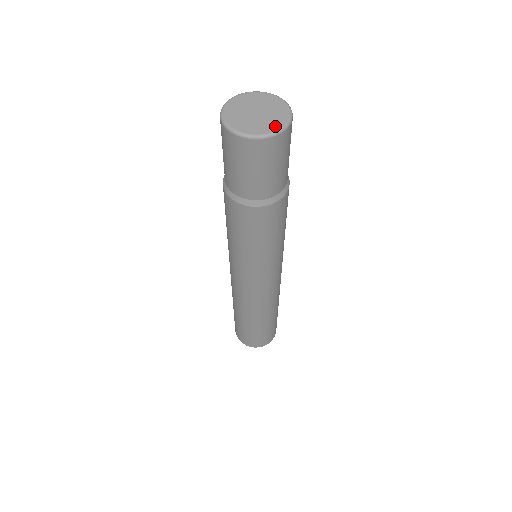
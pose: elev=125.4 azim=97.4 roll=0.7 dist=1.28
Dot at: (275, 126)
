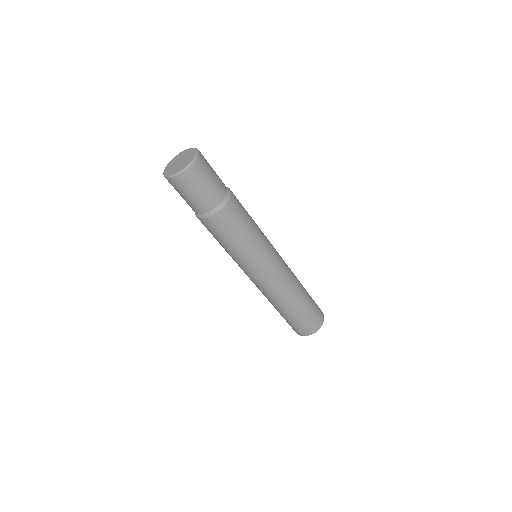
Dot at: (179, 170)
